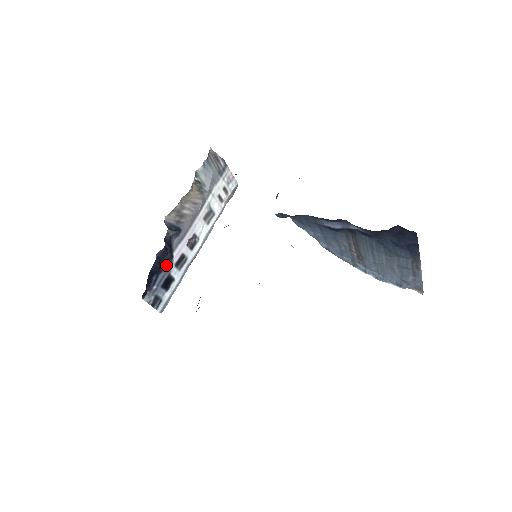
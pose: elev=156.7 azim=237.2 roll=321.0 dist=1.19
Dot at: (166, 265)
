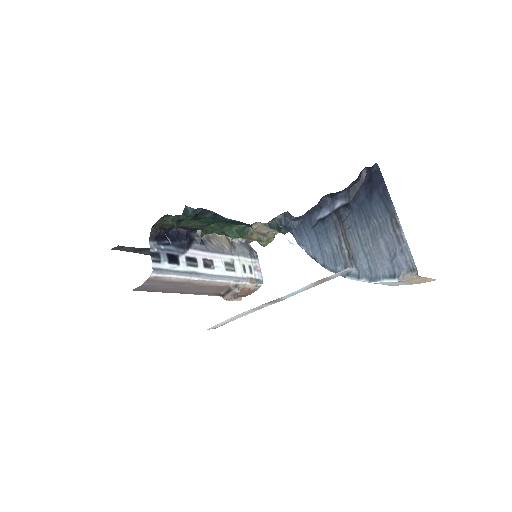
Dot at: (180, 246)
